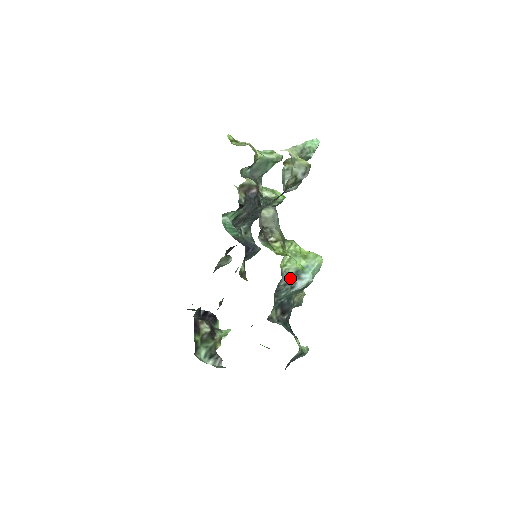
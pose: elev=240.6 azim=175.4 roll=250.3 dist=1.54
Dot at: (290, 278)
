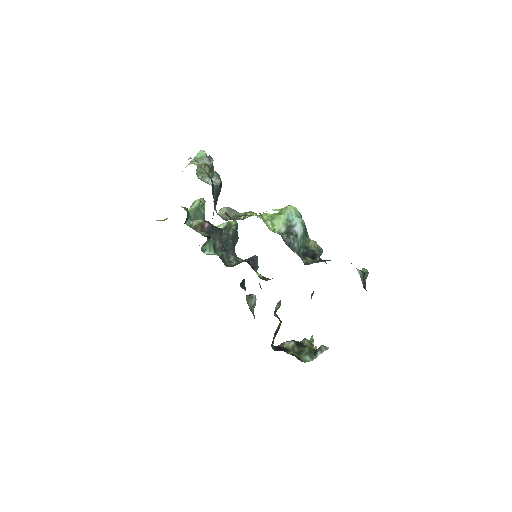
Dot at: (287, 233)
